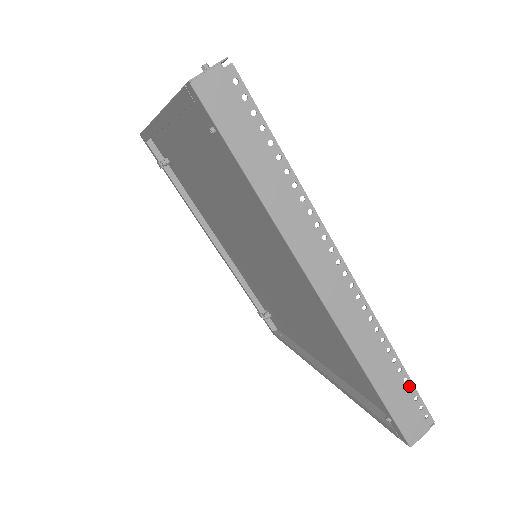
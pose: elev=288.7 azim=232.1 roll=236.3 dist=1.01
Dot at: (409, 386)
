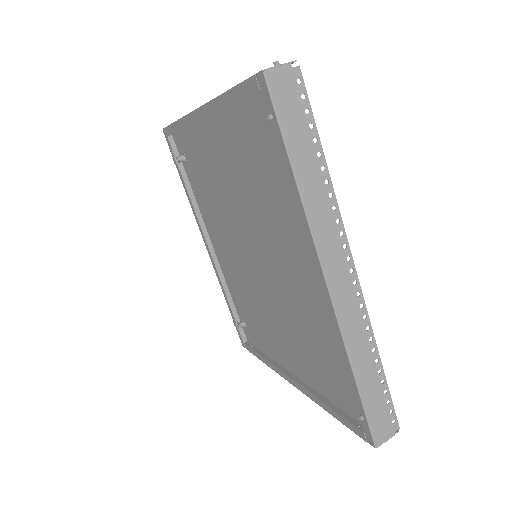
Dot at: (385, 389)
